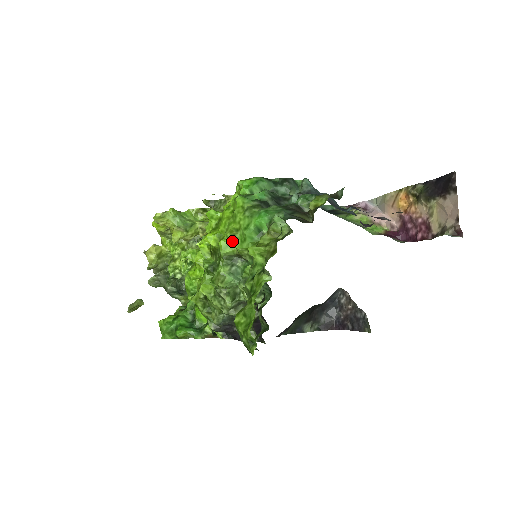
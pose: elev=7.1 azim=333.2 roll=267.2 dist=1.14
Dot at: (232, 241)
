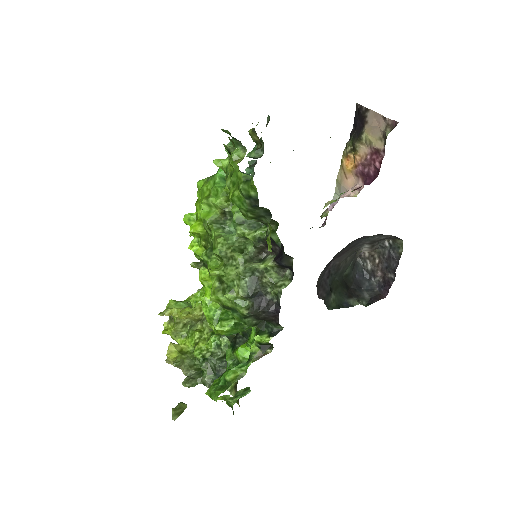
Dot at: (209, 204)
